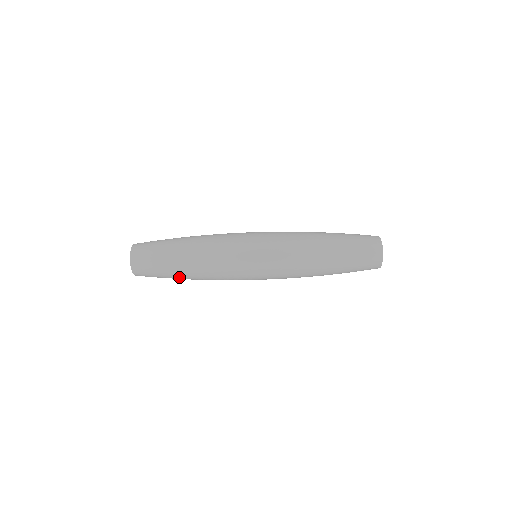
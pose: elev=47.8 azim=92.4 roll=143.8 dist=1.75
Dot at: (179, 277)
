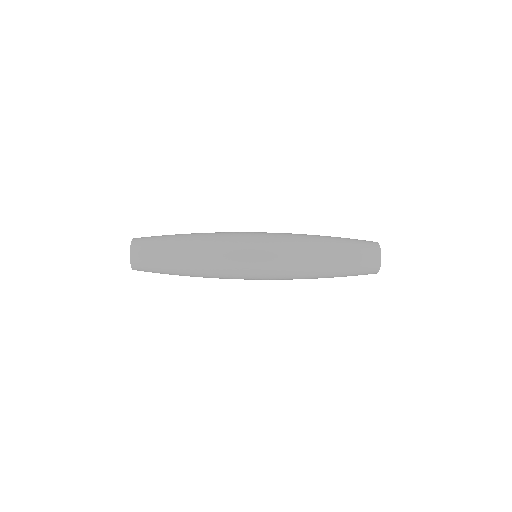
Dot at: (178, 272)
